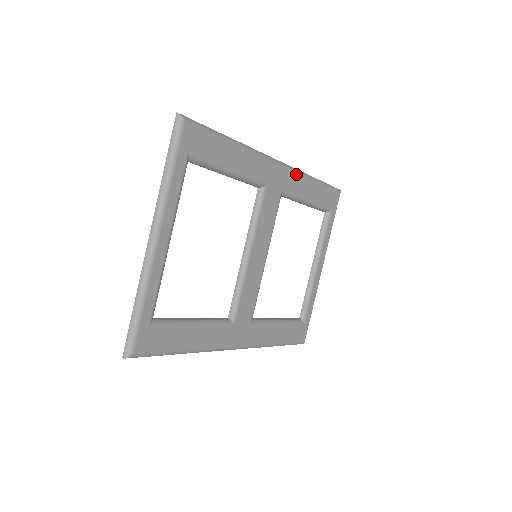
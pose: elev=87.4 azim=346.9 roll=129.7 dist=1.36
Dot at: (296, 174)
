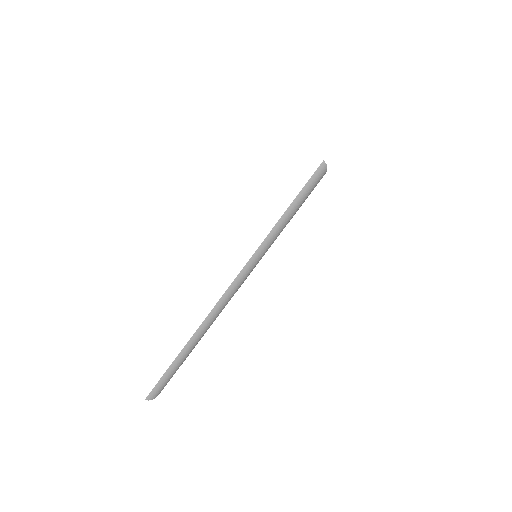
Dot at: occluded
